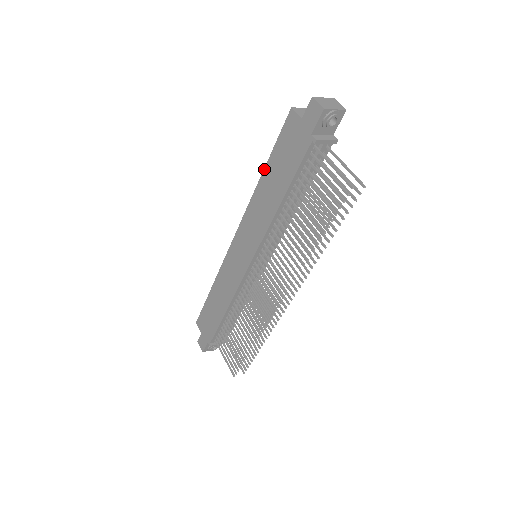
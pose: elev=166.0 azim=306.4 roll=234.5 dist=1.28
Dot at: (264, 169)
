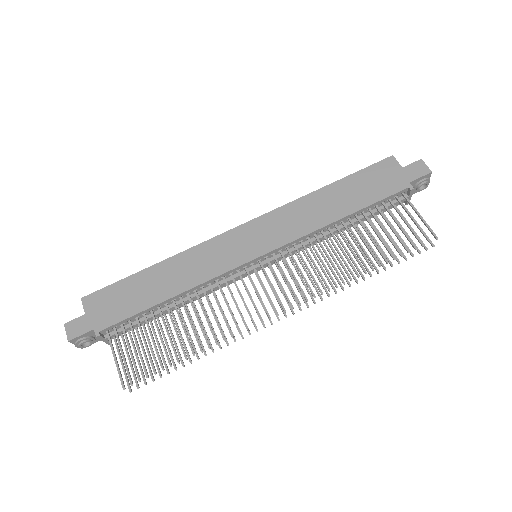
Dot at: (332, 183)
